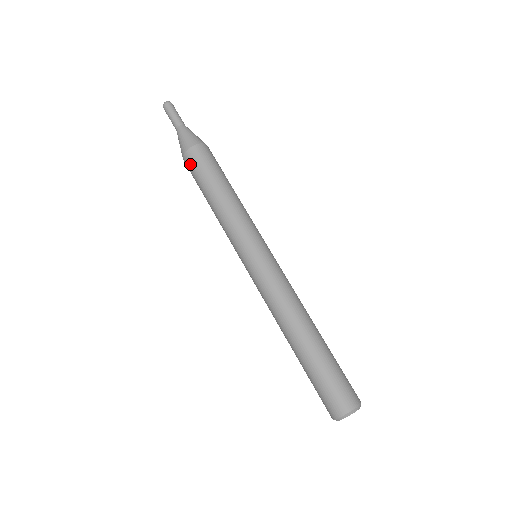
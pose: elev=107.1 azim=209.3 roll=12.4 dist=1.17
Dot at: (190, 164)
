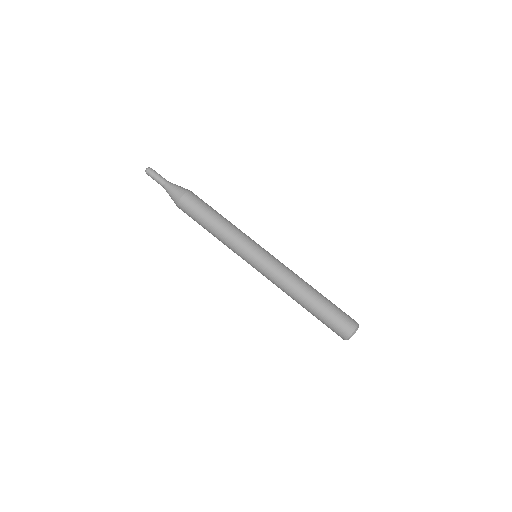
Dot at: (186, 208)
